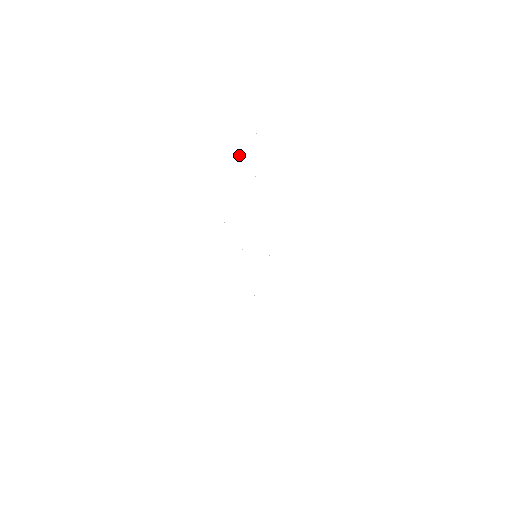
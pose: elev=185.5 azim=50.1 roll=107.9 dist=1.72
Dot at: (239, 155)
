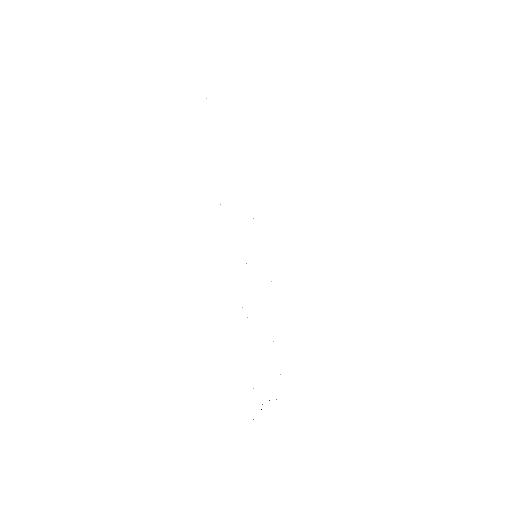
Dot at: occluded
